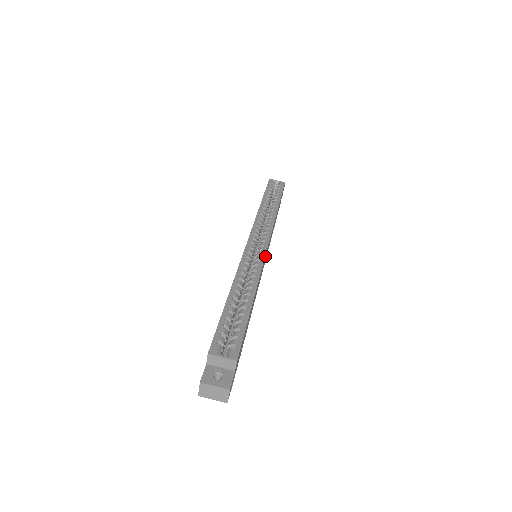
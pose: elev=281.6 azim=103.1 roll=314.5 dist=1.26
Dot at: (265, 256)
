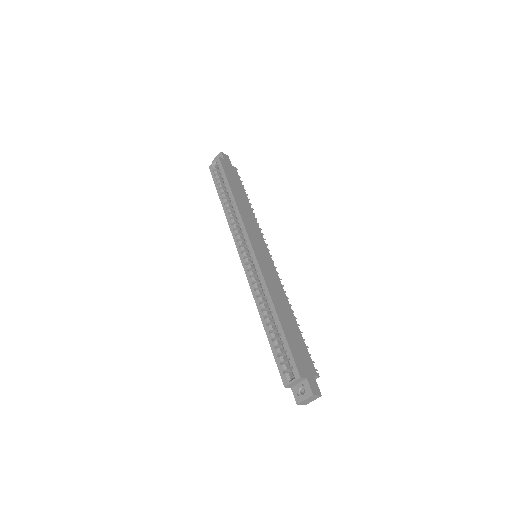
Dot at: (258, 258)
